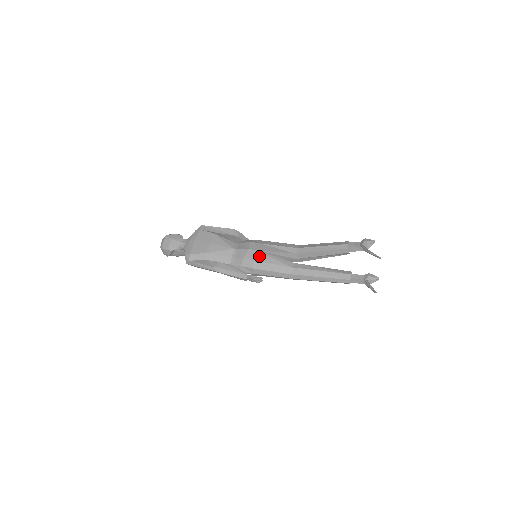
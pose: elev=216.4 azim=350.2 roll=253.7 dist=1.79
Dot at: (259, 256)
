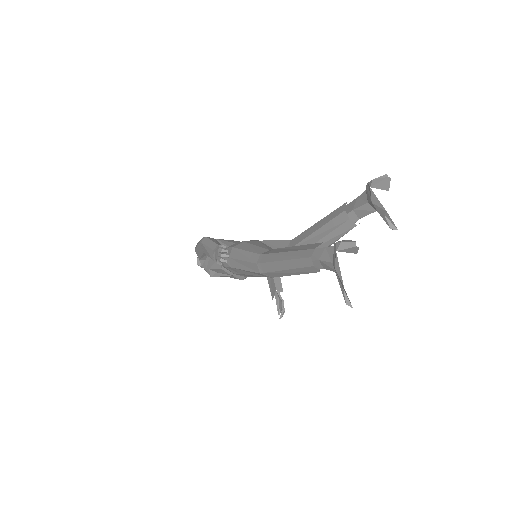
Dot at: (253, 241)
